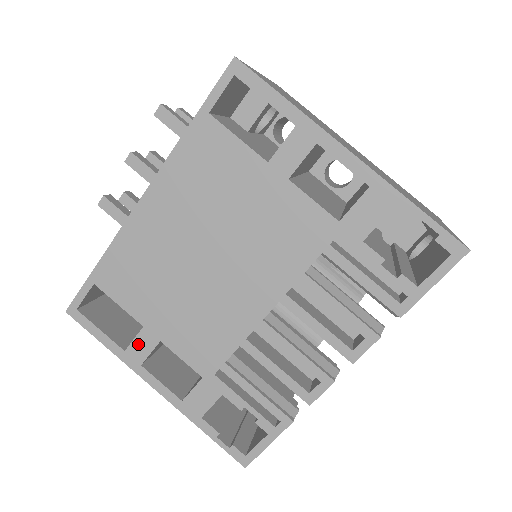
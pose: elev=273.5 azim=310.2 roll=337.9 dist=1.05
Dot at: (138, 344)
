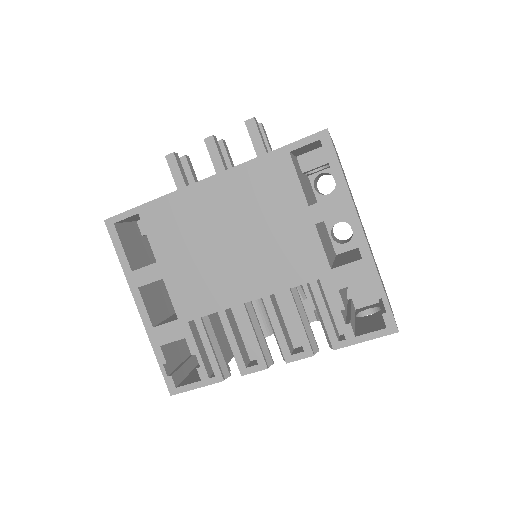
Dot at: (145, 272)
